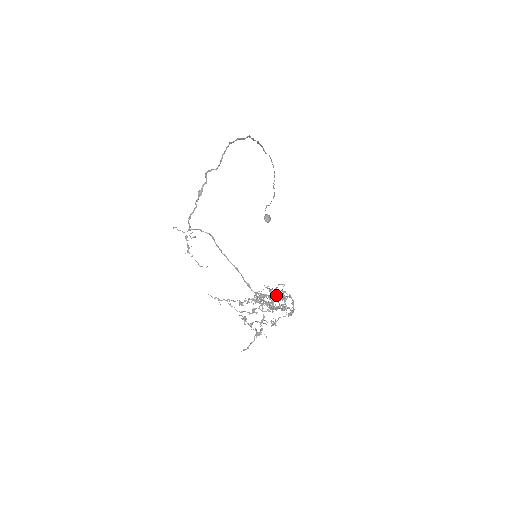
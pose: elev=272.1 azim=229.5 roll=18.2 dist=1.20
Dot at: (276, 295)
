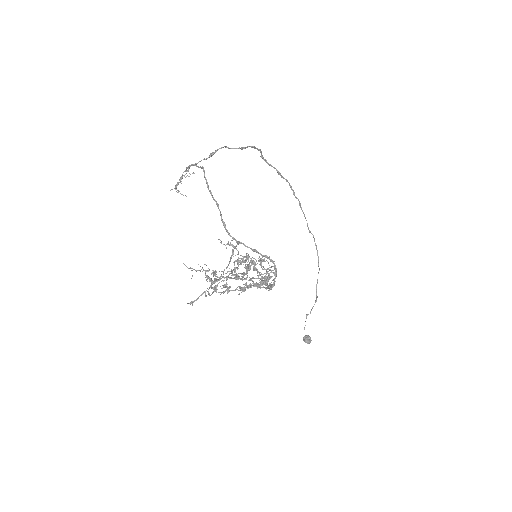
Dot at: (260, 272)
